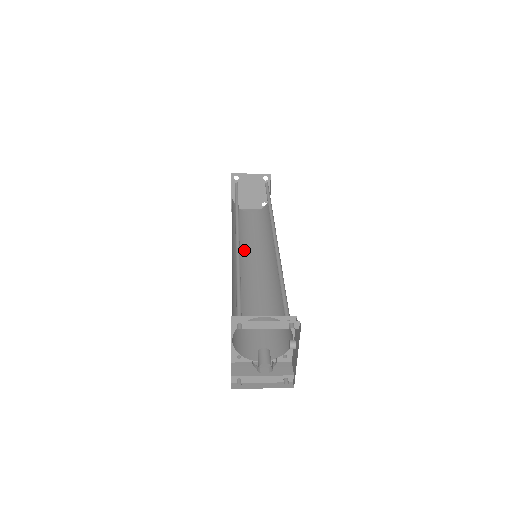
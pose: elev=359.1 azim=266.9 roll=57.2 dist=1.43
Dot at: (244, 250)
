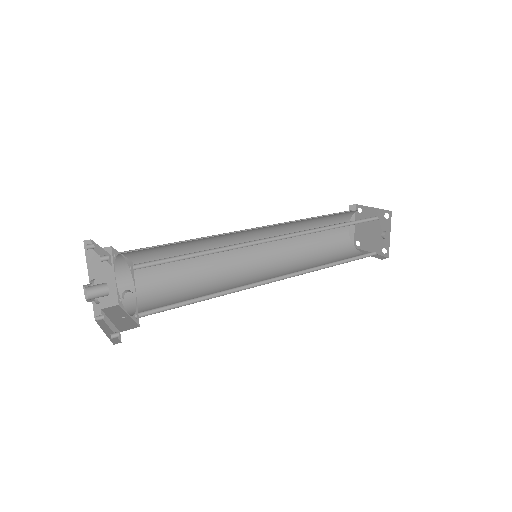
Dot at: (288, 266)
